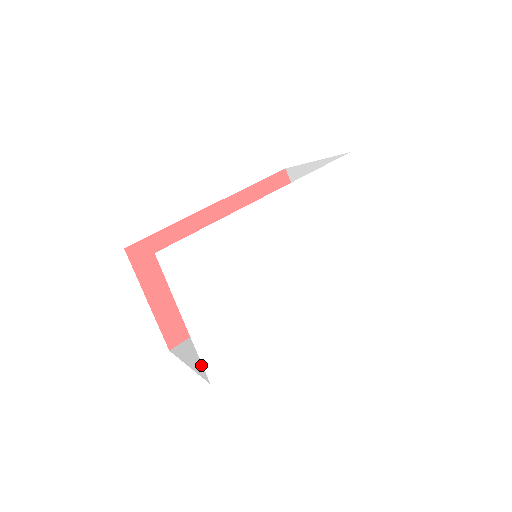
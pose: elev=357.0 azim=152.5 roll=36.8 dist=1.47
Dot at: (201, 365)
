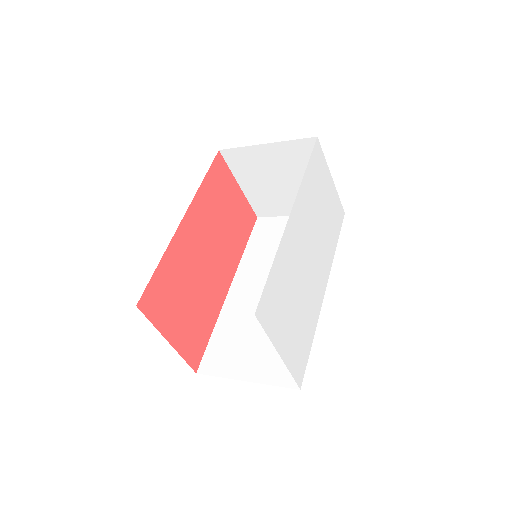
Dot at: (263, 375)
